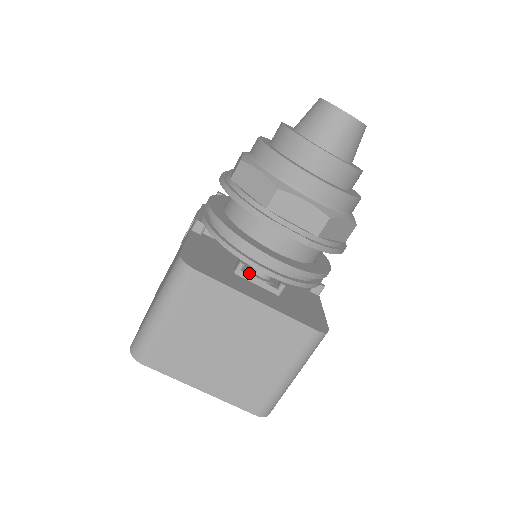
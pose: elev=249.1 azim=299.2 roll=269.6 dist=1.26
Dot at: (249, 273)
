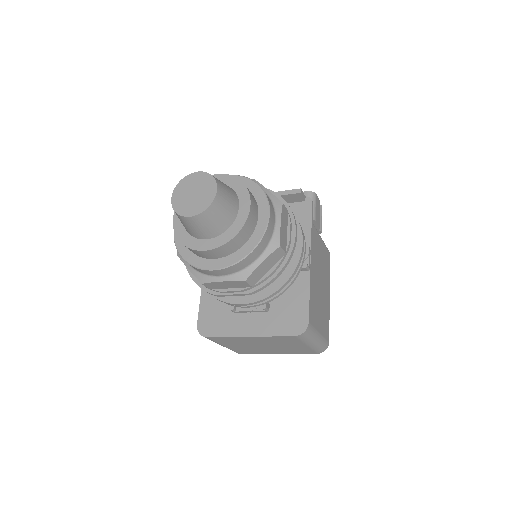
Dot at: (241, 309)
